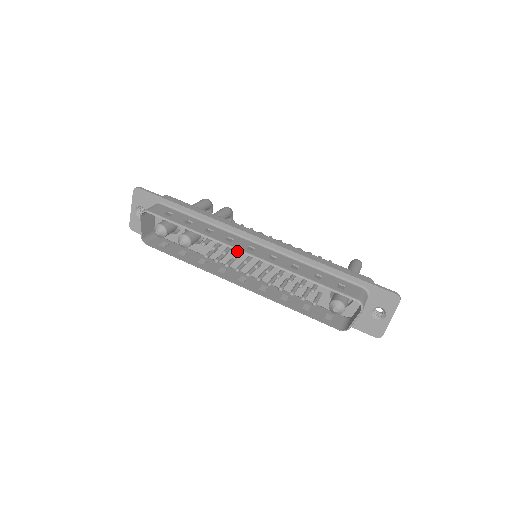
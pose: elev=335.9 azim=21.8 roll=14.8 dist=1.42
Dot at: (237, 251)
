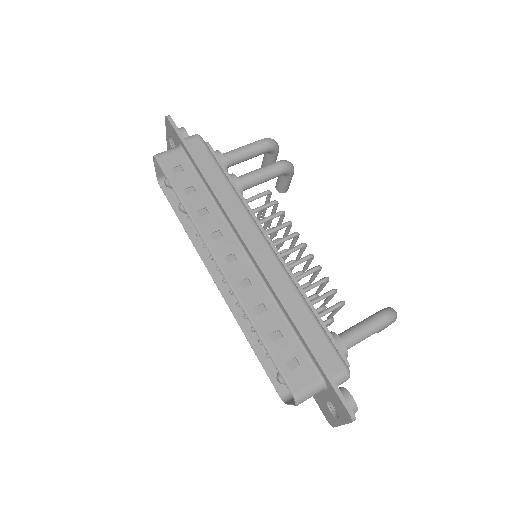
Dot at: occluded
